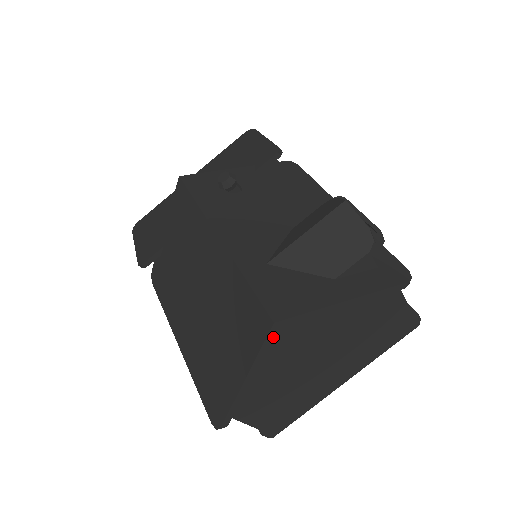
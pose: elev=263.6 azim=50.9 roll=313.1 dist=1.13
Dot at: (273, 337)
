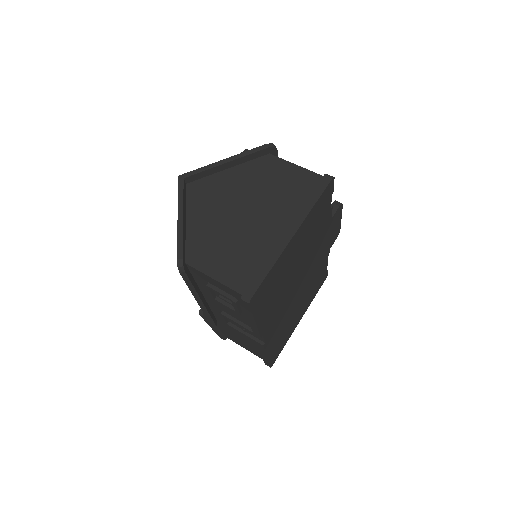
Dot at: (183, 185)
